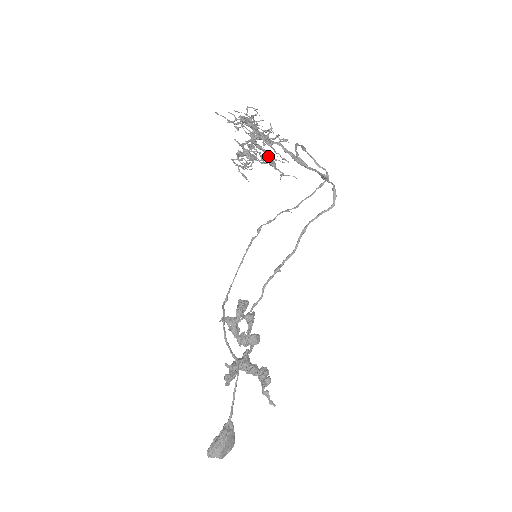
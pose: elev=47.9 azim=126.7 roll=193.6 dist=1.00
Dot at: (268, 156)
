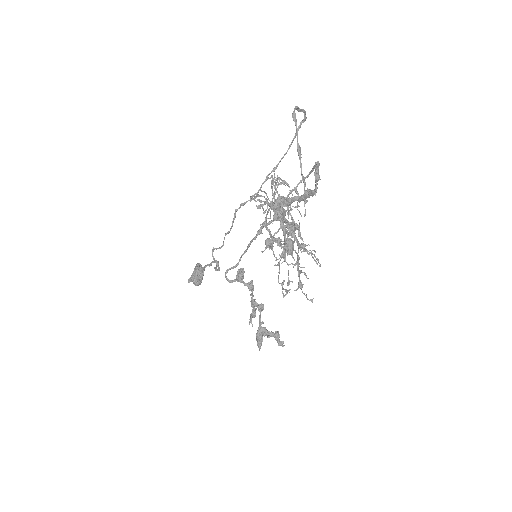
Dot at: (291, 231)
